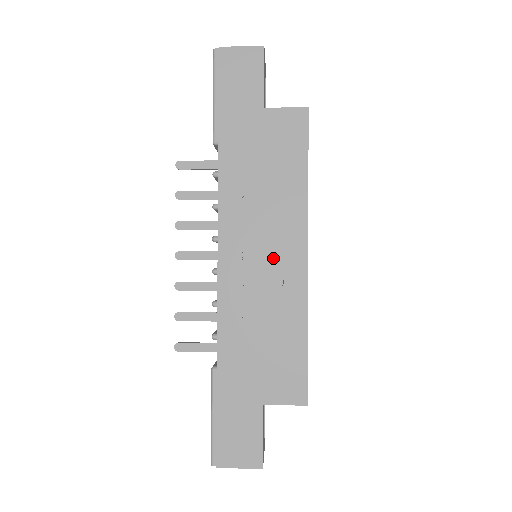
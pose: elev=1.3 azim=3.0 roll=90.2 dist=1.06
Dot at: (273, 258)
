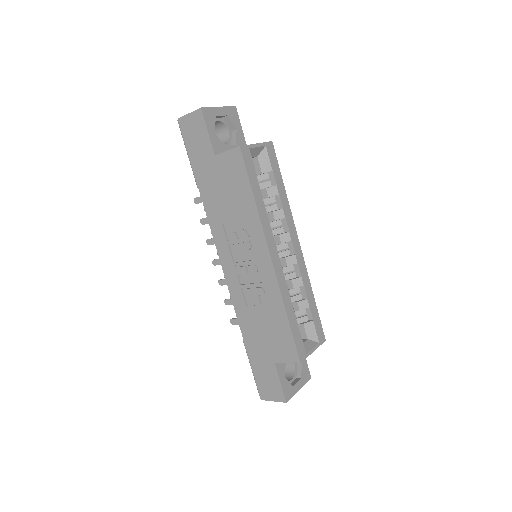
Dot at: (252, 263)
